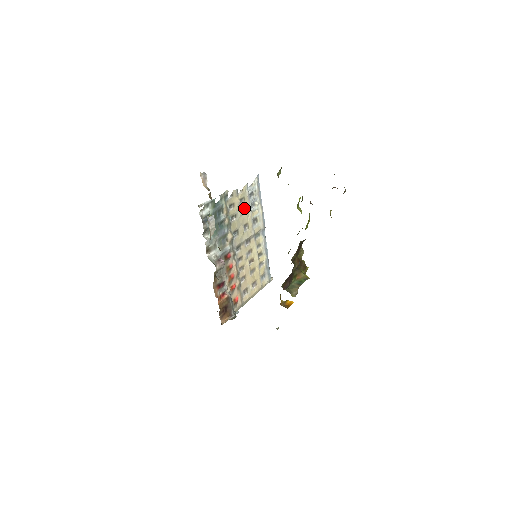
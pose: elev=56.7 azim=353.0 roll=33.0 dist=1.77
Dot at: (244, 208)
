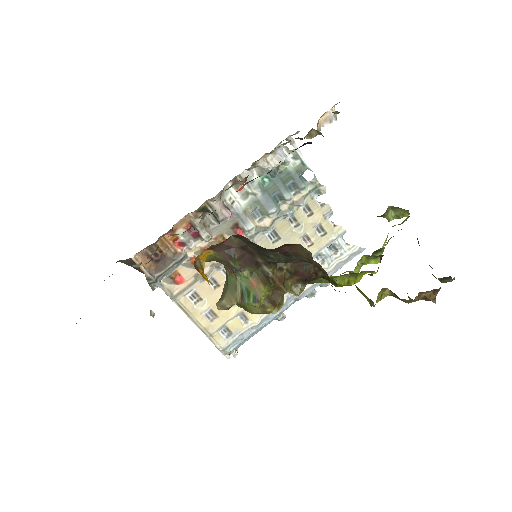
Dot at: (312, 240)
